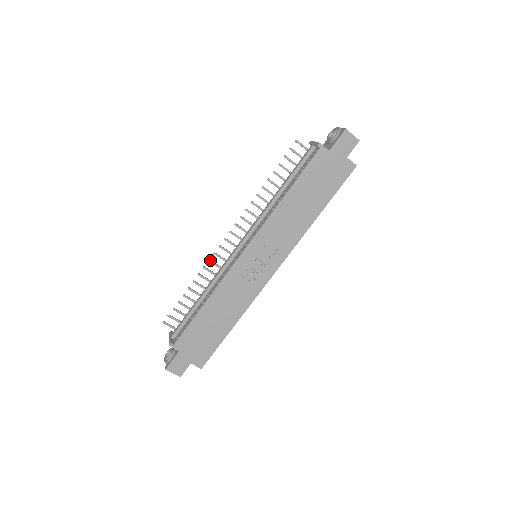
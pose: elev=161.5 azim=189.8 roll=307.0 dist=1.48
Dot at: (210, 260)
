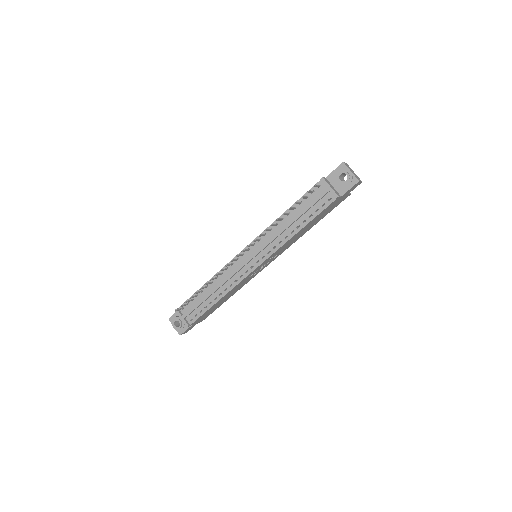
Dot at: (222, 270)
